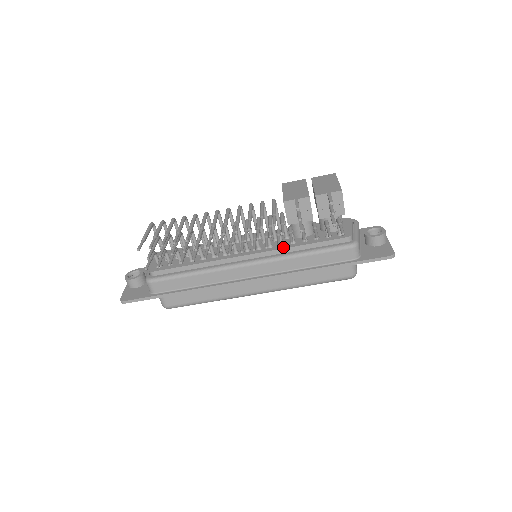
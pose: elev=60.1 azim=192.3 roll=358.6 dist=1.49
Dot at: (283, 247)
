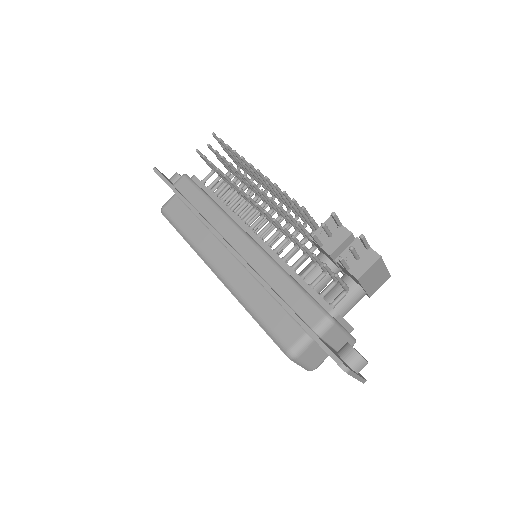
Dot at: (282, 258)
